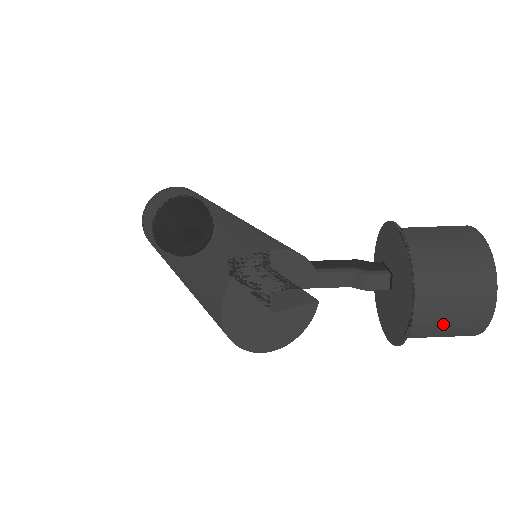
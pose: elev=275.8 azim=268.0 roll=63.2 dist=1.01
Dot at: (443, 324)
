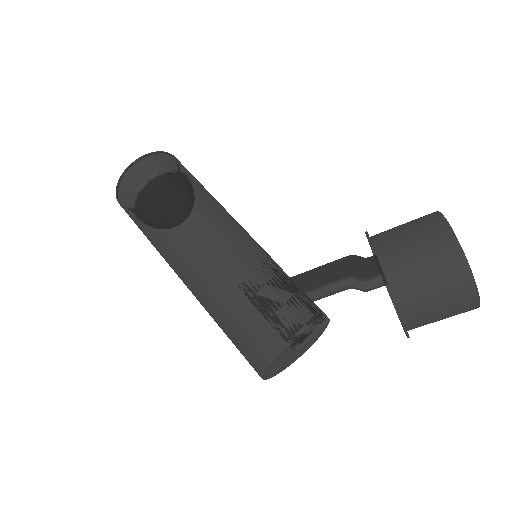
Dot at: occluded
